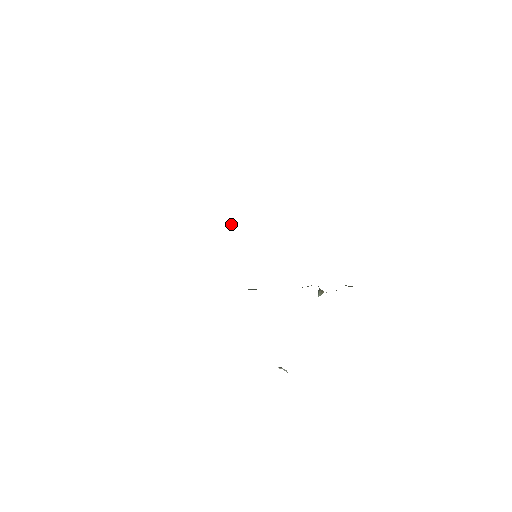
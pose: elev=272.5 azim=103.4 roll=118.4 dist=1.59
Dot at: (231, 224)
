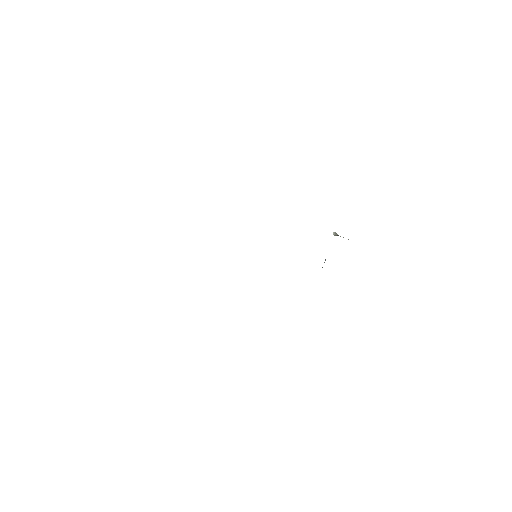
Dot at: occluded
